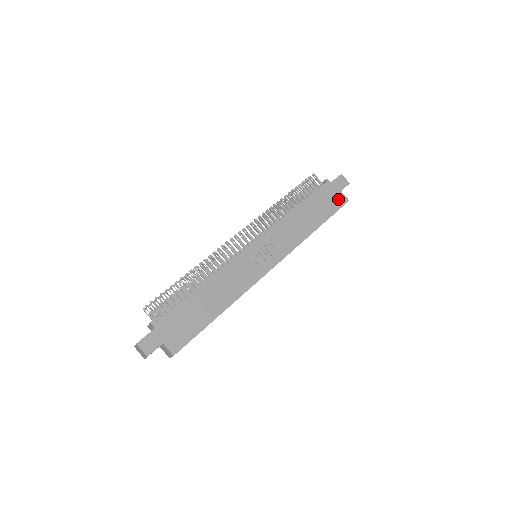
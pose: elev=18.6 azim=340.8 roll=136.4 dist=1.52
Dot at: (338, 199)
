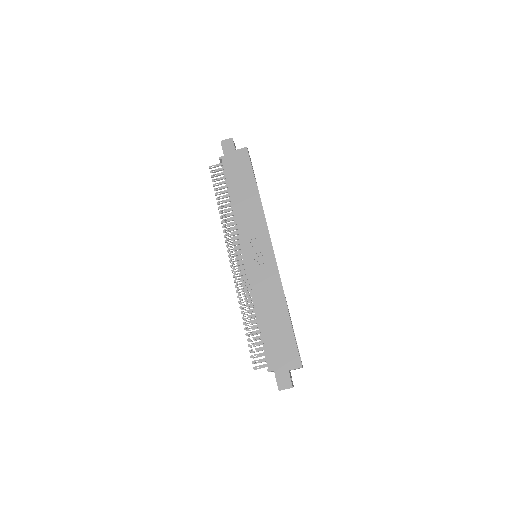
Dot at: (241, 157)
